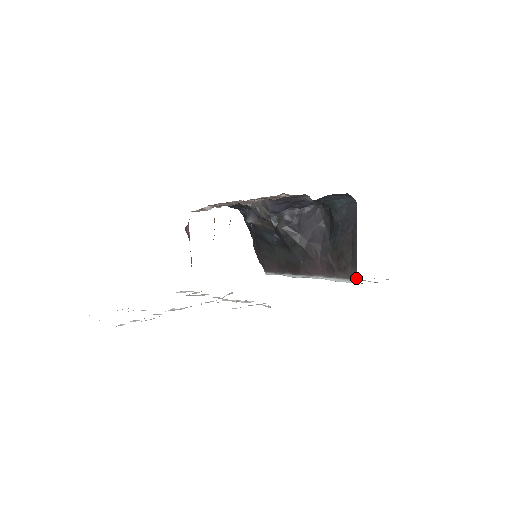
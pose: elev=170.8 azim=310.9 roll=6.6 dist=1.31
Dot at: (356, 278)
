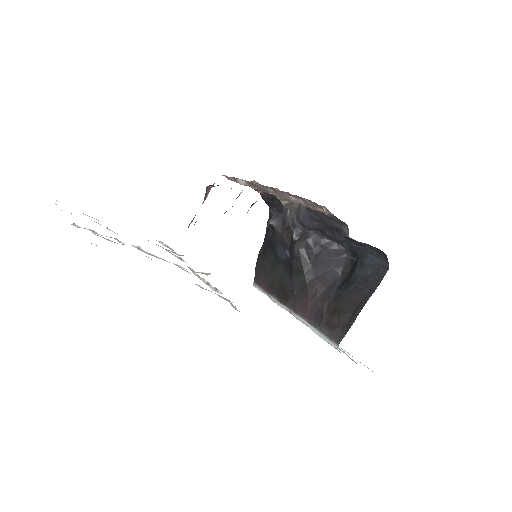
Dot at: (339, 343)
